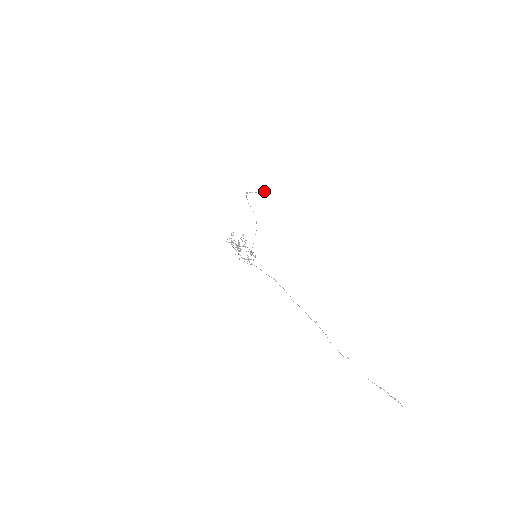
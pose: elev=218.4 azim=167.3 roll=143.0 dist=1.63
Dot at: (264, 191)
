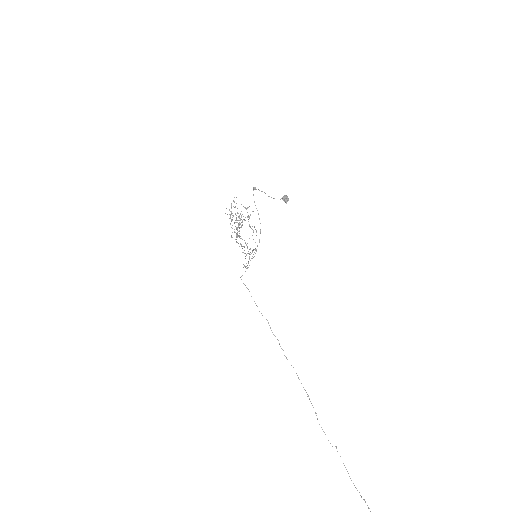
Dot at: occluded
